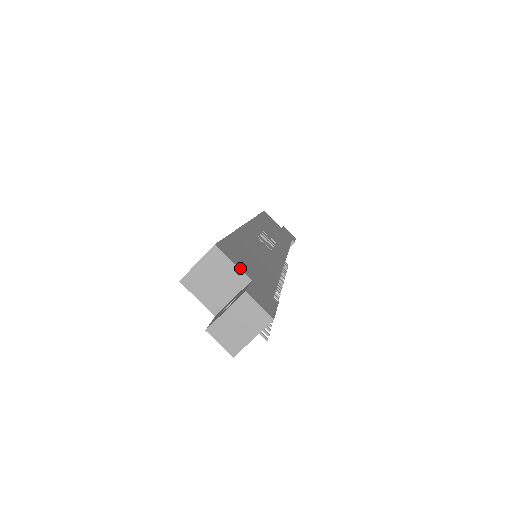
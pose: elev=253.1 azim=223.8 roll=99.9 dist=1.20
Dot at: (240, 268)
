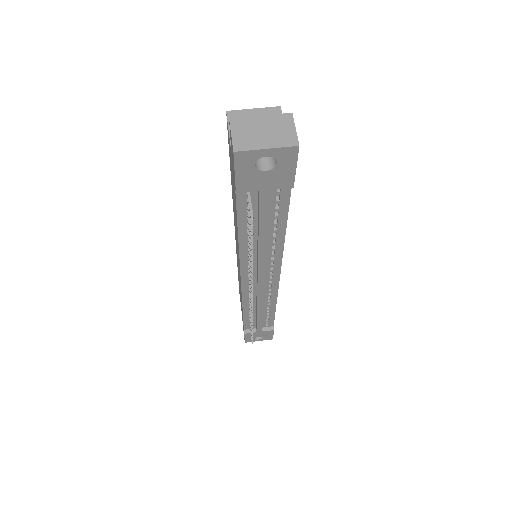
Dot at: occluded
